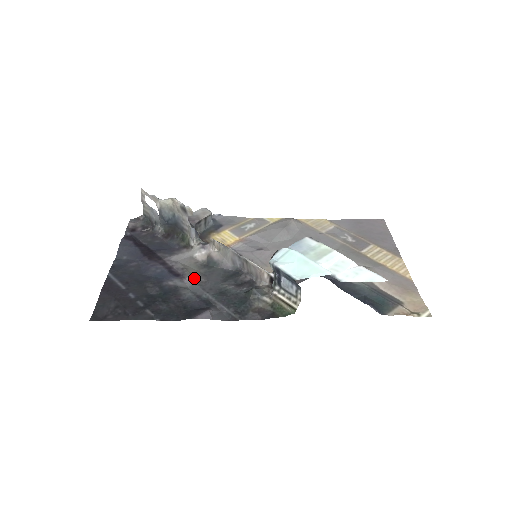
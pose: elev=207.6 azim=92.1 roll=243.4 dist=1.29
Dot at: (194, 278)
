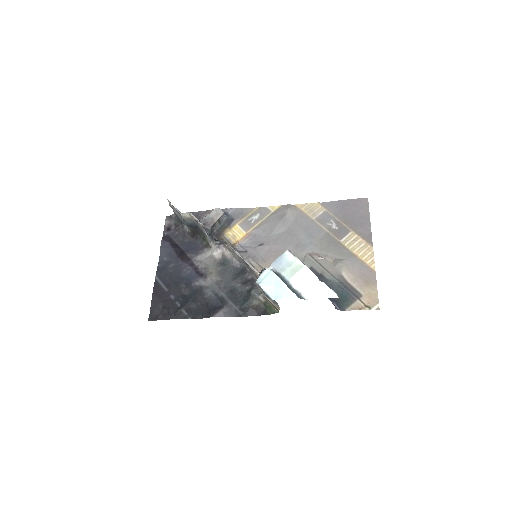
Dot at: (213, 278)
